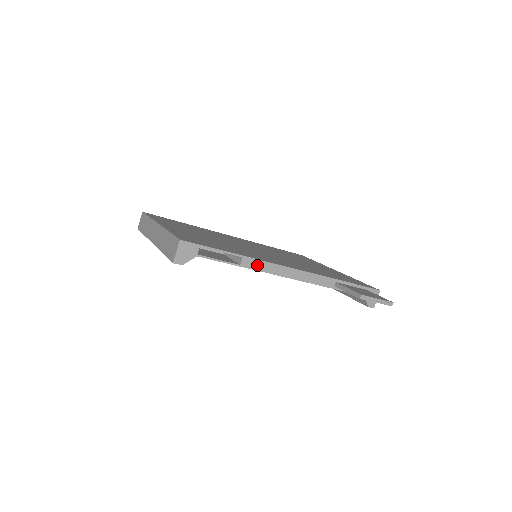
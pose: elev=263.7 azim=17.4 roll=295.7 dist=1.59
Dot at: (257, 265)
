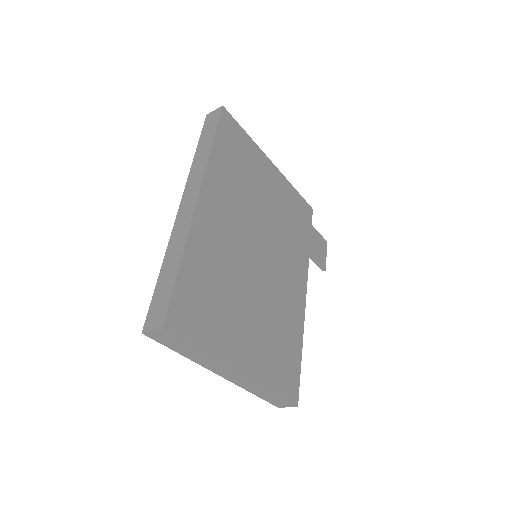
Dot at: occluded
